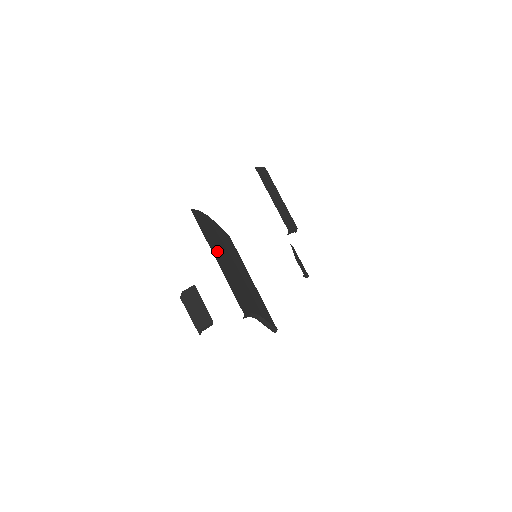
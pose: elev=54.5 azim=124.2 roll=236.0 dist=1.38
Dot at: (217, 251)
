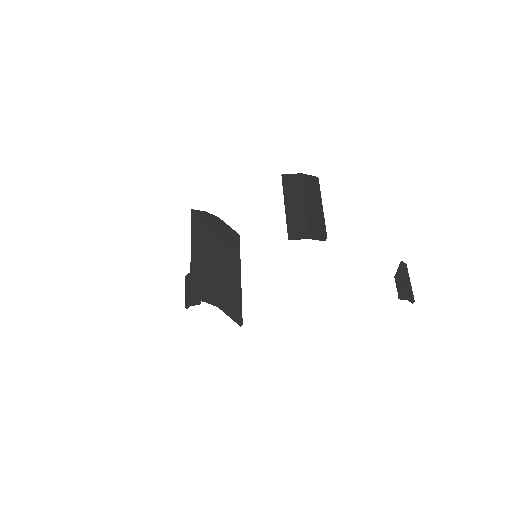
Dot at: (200, 244)
